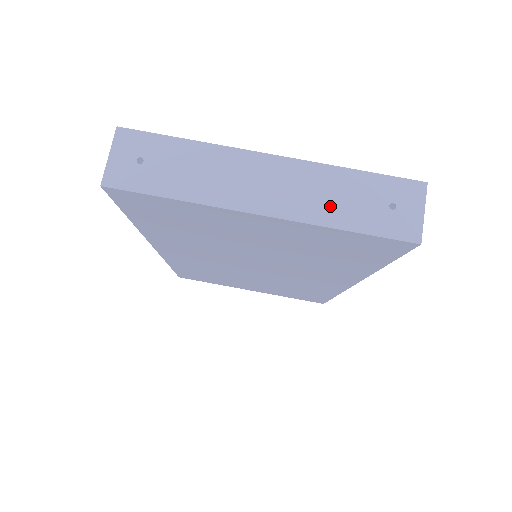
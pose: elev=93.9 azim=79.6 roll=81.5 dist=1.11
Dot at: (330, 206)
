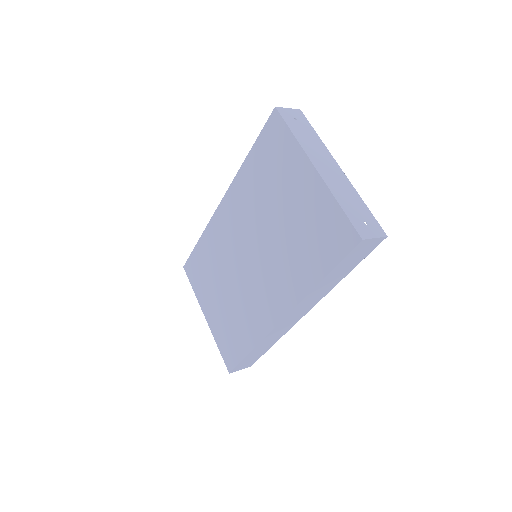
Dot at: (343, 196)
